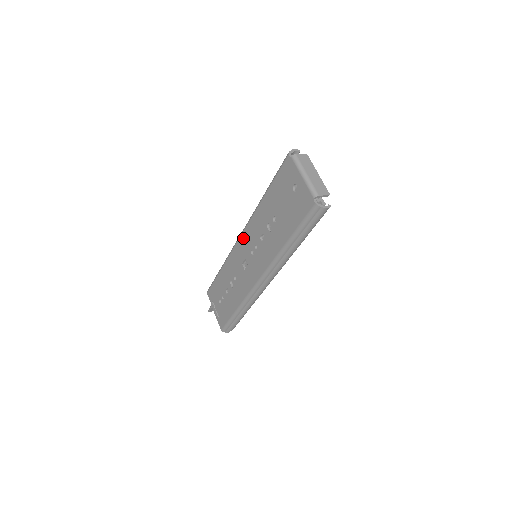
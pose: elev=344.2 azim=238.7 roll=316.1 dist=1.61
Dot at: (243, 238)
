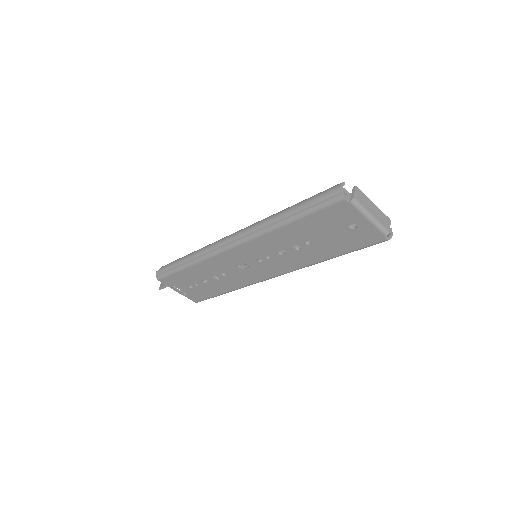
Dot at: (240, 250)
